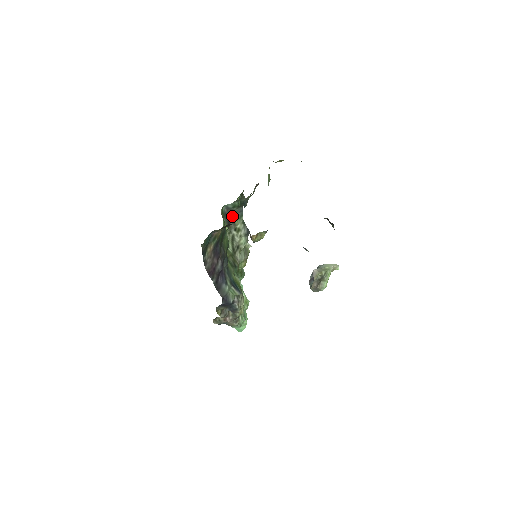
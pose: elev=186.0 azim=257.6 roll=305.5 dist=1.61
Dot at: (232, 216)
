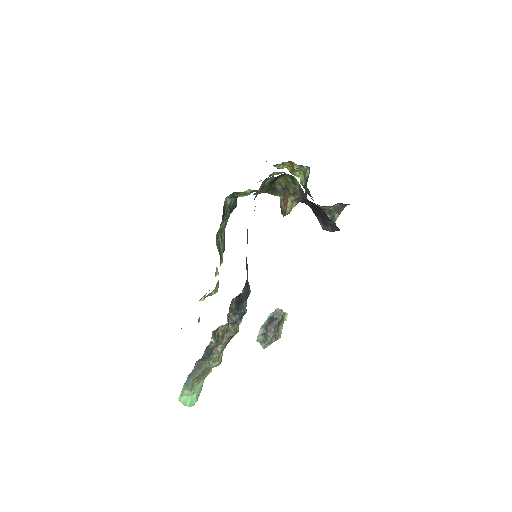
Dot at: (223, 218)
